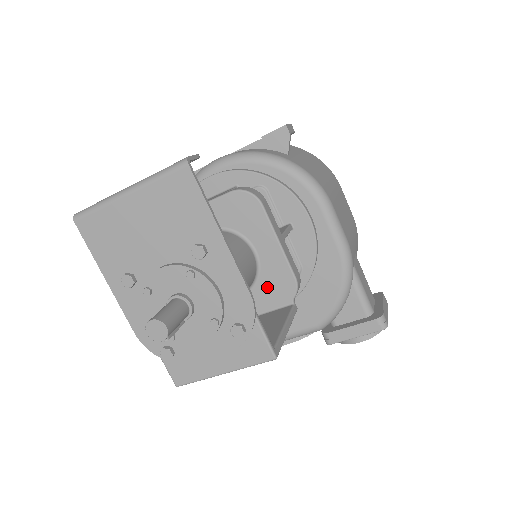
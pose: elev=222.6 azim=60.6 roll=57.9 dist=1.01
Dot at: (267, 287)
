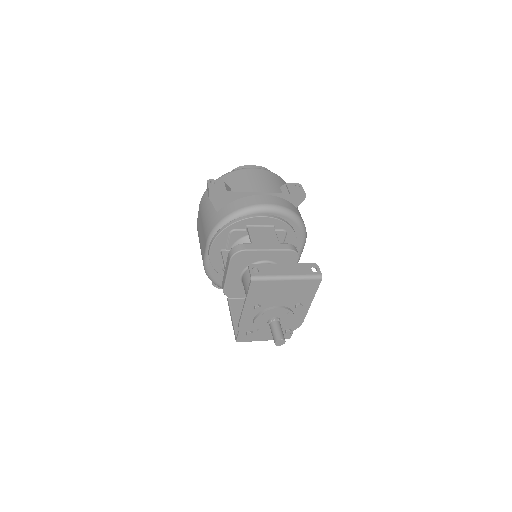
Dot at: occluded
